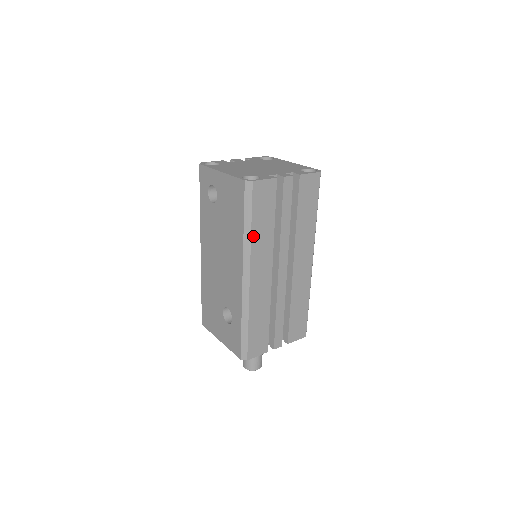
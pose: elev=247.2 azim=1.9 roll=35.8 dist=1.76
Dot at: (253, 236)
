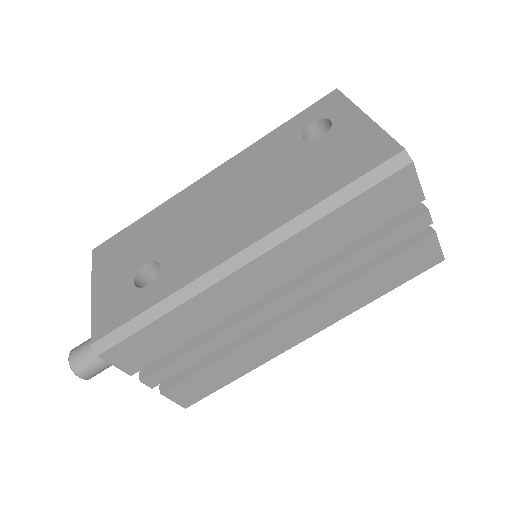
Dot at: (320, 223)
